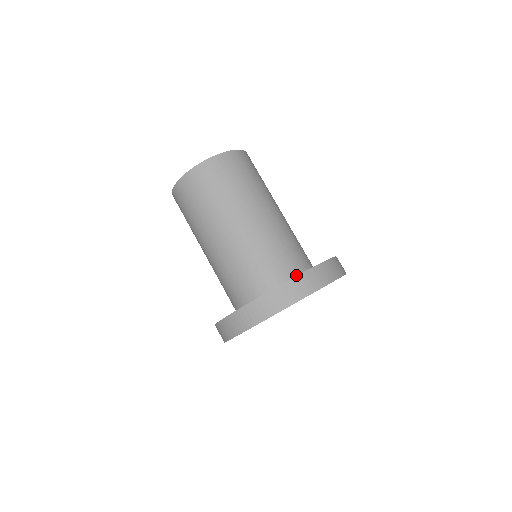
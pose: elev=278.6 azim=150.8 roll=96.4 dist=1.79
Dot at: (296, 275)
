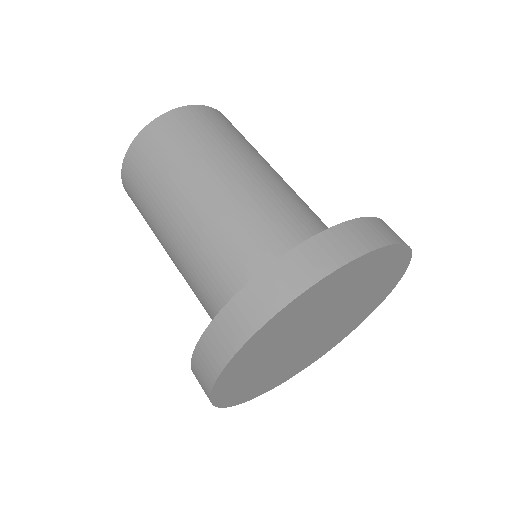
Dot at: occluded
